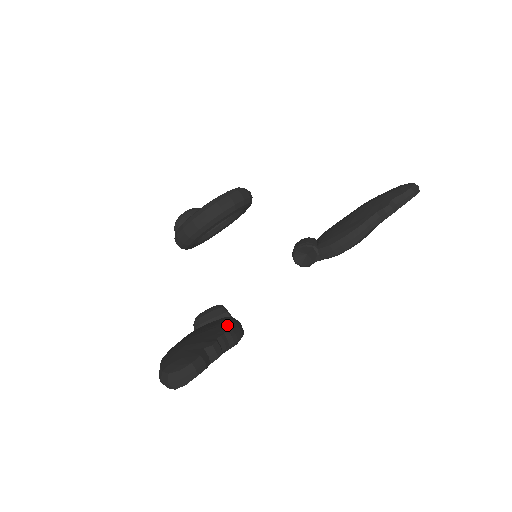
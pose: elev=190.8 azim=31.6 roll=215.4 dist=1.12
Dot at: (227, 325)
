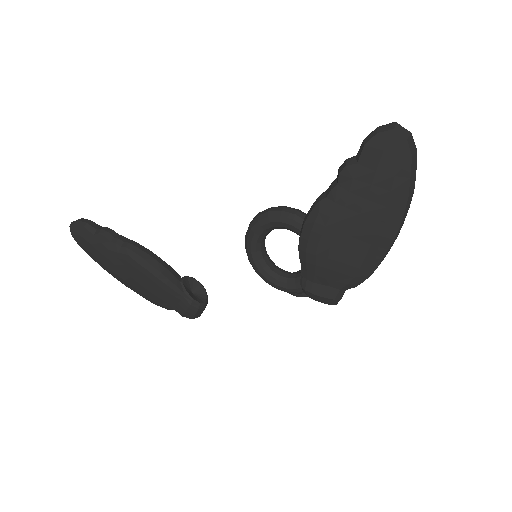
Dot at: (146, 249)
